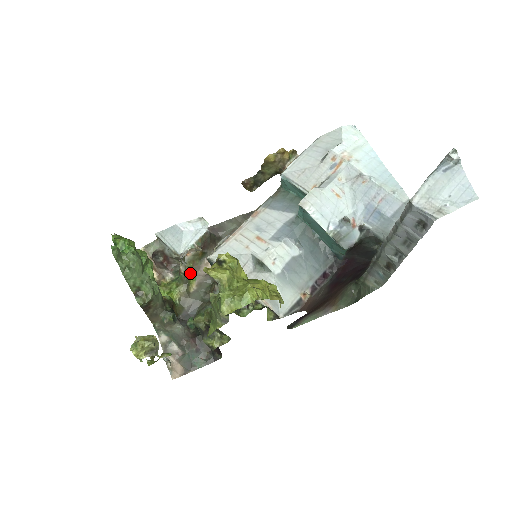
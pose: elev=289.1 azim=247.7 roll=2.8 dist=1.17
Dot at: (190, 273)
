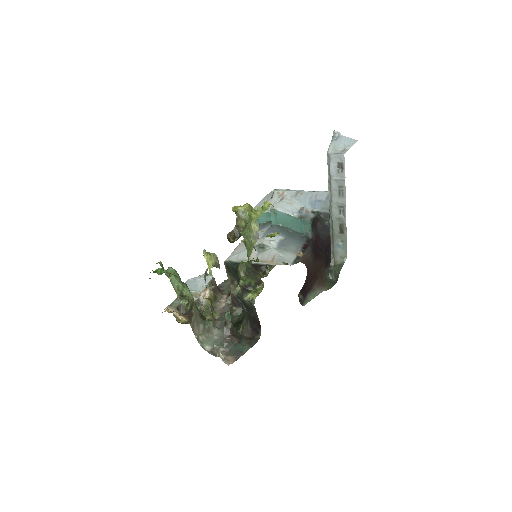
Dot at: occluded
